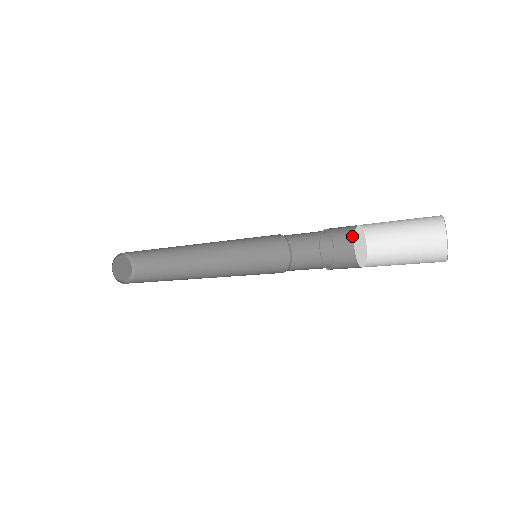
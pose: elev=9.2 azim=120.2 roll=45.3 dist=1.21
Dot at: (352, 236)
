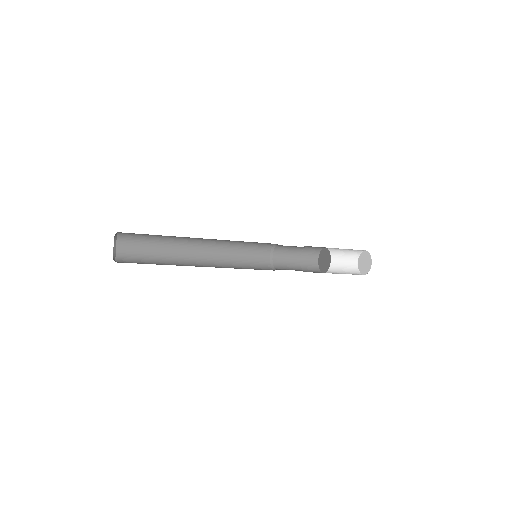
Dot at: (318, 247)
